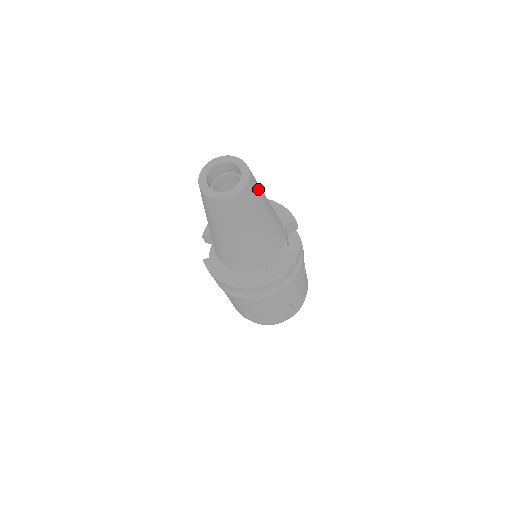
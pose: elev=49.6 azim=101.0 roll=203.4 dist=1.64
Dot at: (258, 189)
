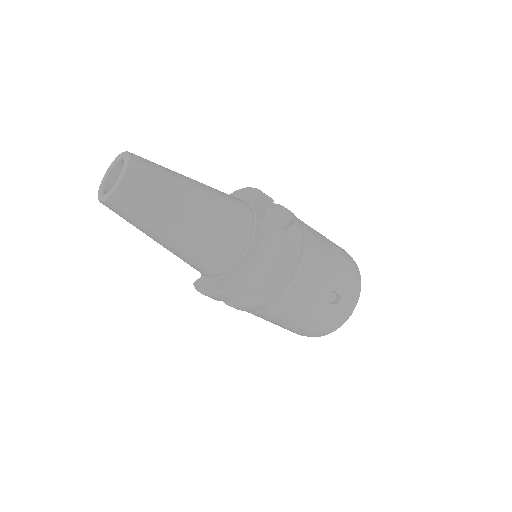
Dot at: (158, 170)
